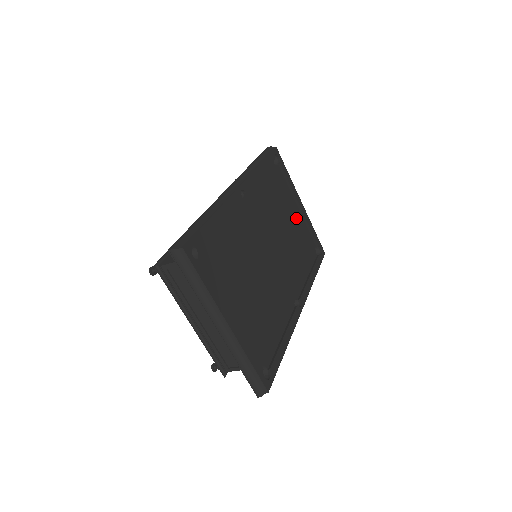
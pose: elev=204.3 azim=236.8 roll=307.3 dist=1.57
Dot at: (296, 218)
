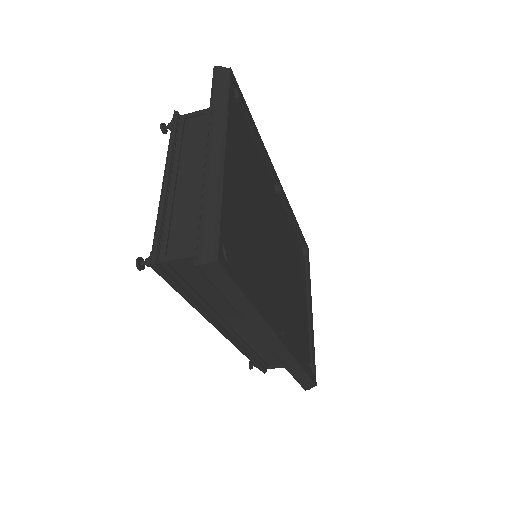
Dot at: (303, 307)
